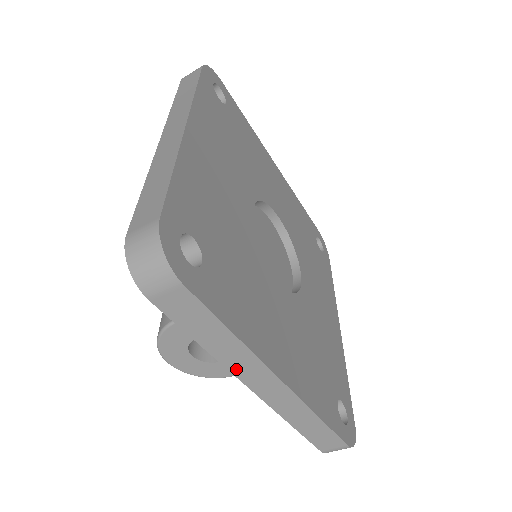
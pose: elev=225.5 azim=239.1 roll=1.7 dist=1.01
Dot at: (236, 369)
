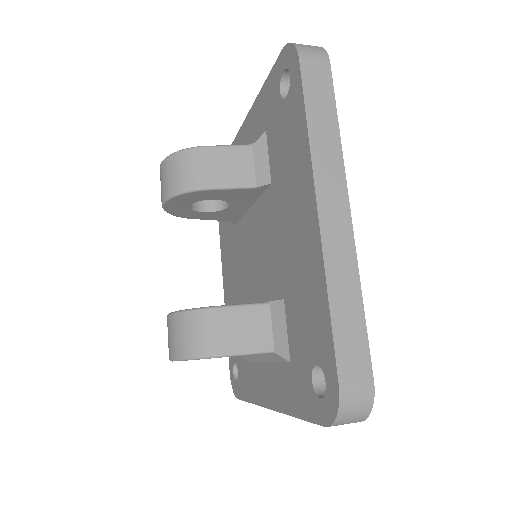
Dot at: occluded
